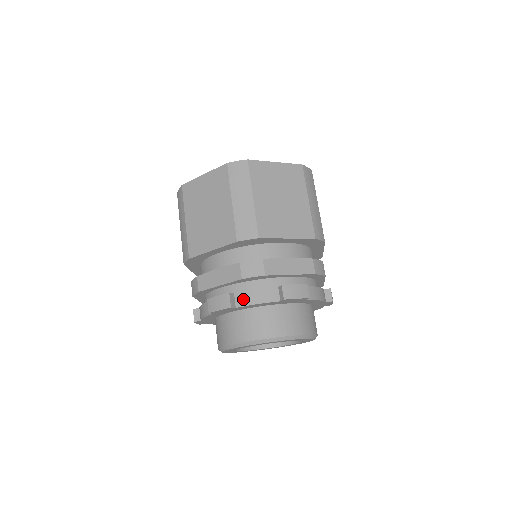
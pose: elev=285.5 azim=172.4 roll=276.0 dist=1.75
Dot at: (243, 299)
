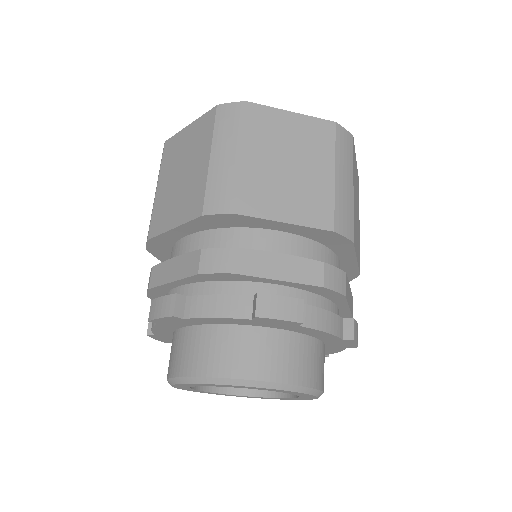
Dot at: (196, 306)
